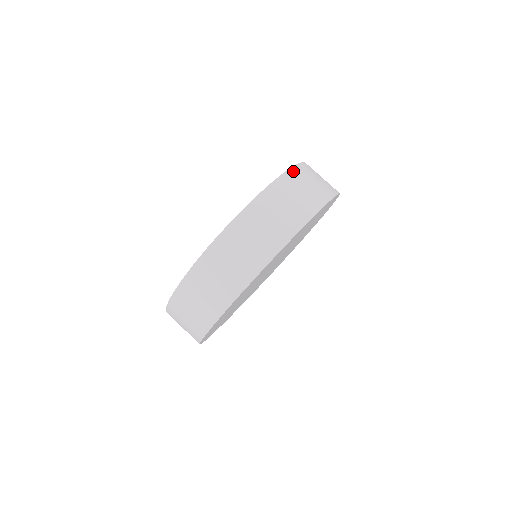
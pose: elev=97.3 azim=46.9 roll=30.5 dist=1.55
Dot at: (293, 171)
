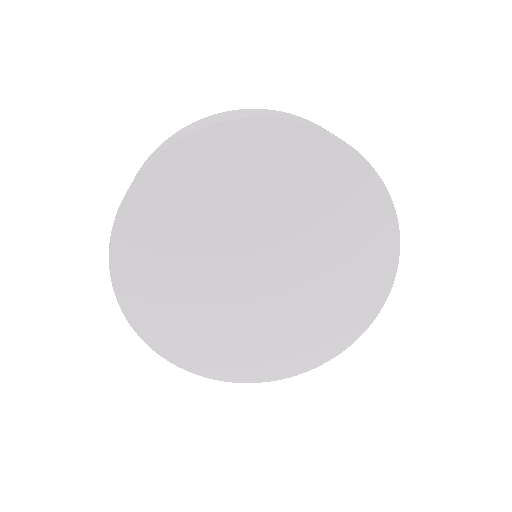
Dot at: (241, 110)
